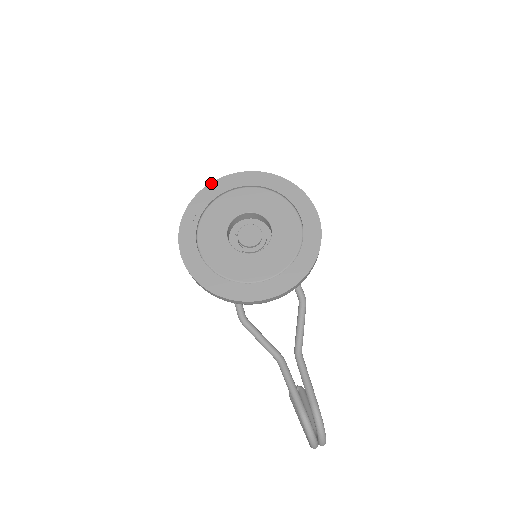
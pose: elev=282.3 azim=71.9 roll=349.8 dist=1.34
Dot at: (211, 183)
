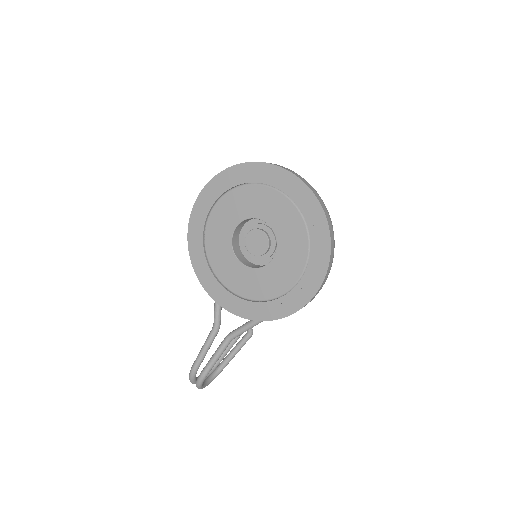
Dot at: (269, 164)
